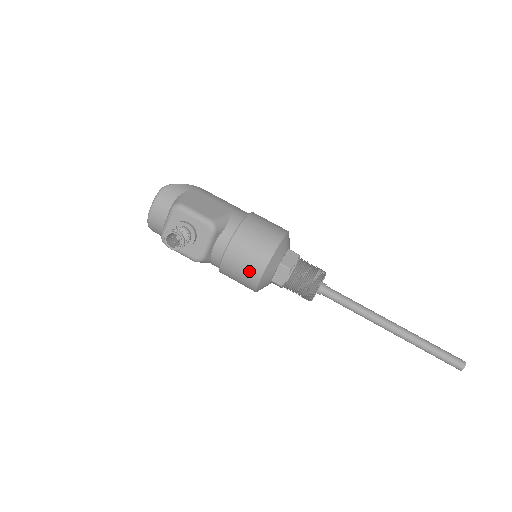
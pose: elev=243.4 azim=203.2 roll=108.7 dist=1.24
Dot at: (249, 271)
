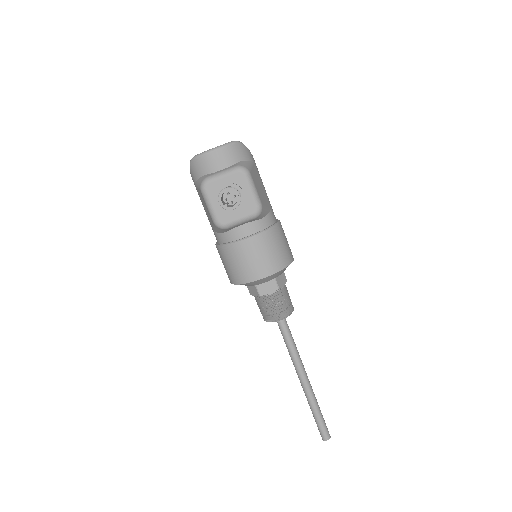
Dot at: (253, 268)
